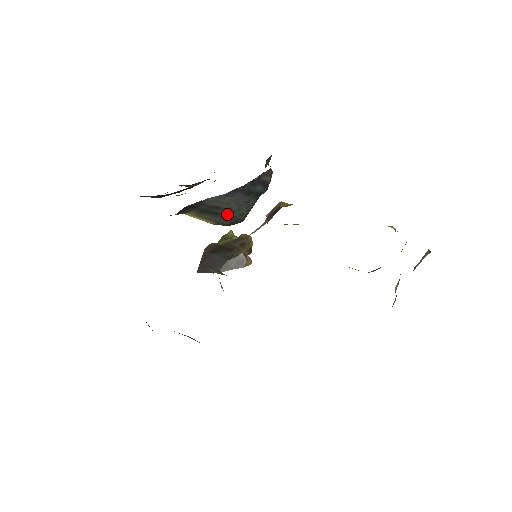
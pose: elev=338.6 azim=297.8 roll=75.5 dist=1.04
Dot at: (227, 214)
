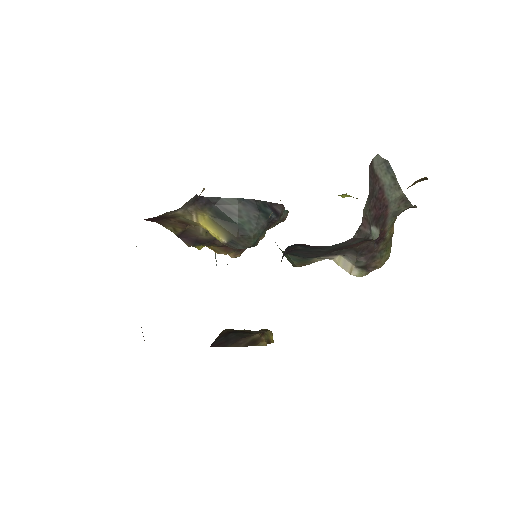
Dot at: (238, 223)
